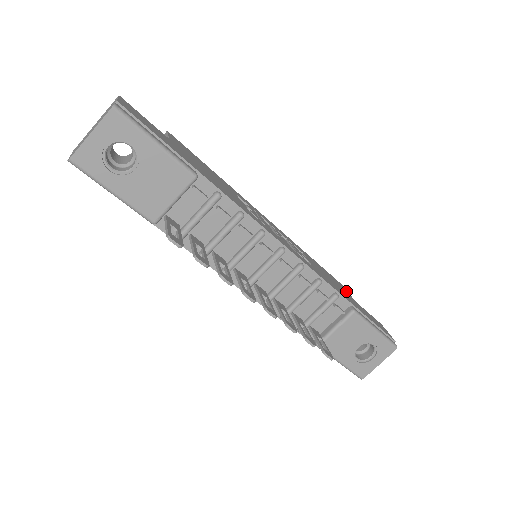
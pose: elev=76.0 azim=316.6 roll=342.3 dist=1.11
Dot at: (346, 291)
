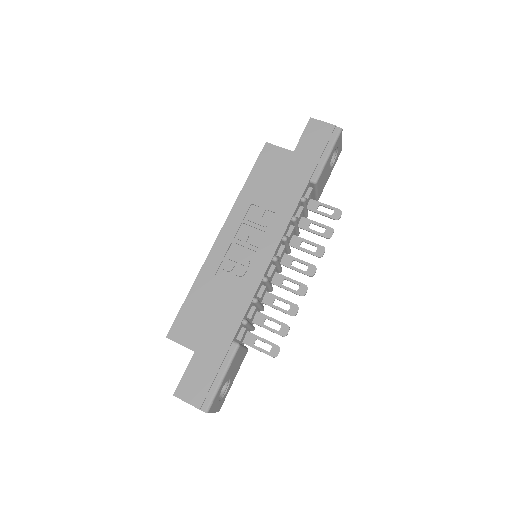
Dot at: (280, 153)
